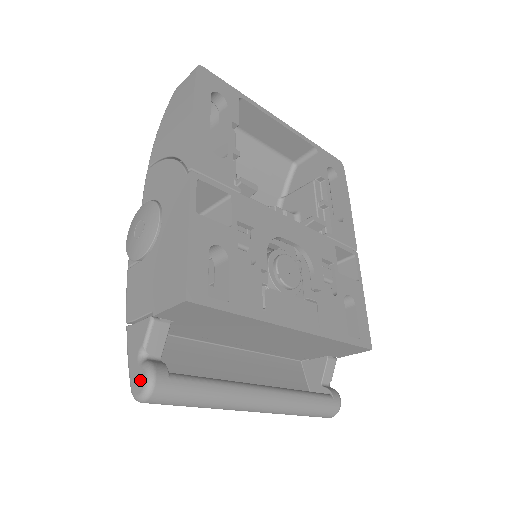
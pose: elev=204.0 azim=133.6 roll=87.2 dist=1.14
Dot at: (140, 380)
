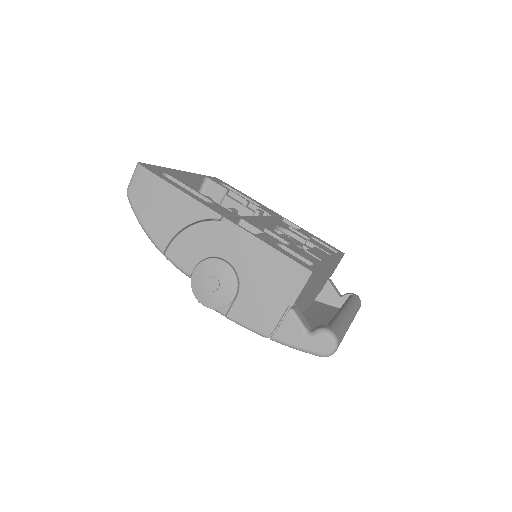
Dot at: (324, 342)
